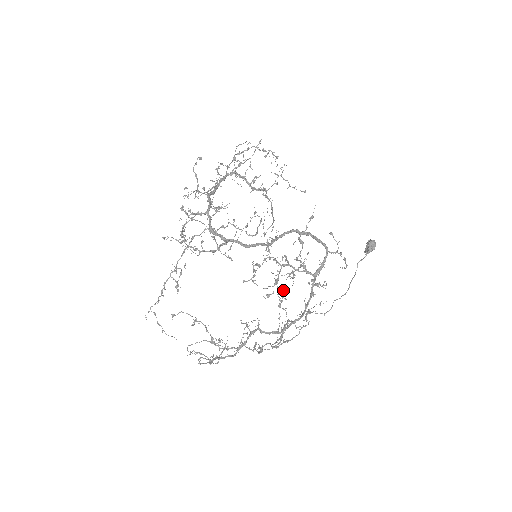
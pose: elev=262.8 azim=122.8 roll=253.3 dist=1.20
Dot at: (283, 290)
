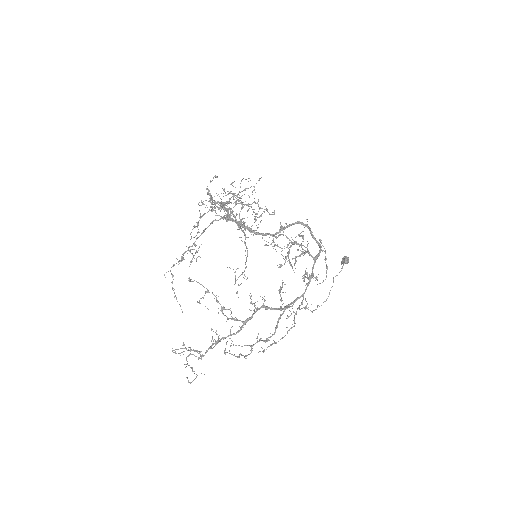
Dot at: occluded
